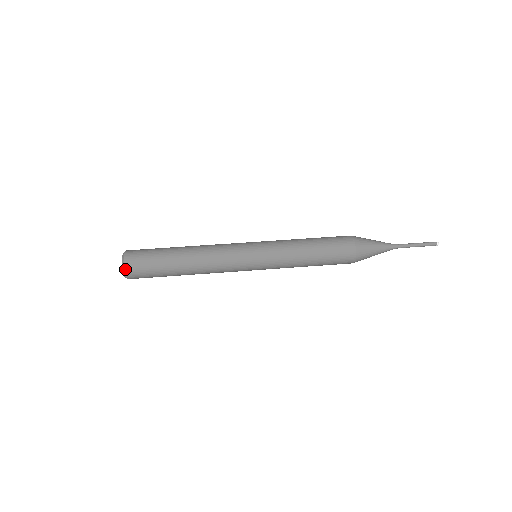
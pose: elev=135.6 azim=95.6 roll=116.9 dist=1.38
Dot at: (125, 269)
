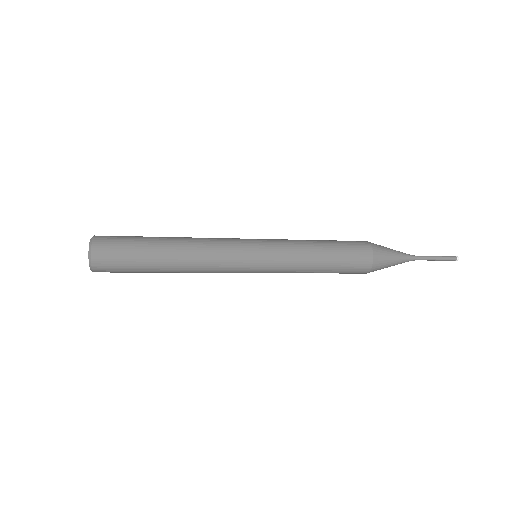
Dot at: (94, 237)
